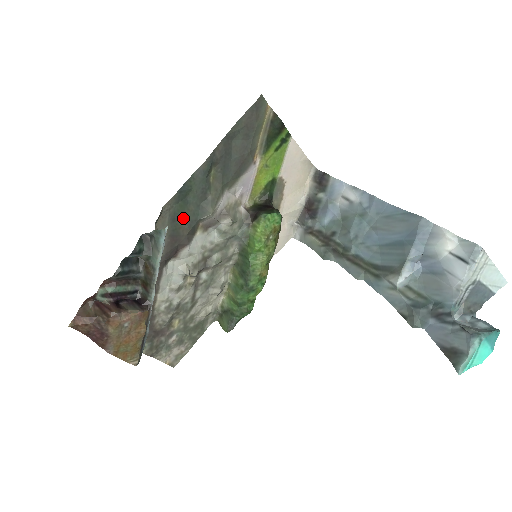
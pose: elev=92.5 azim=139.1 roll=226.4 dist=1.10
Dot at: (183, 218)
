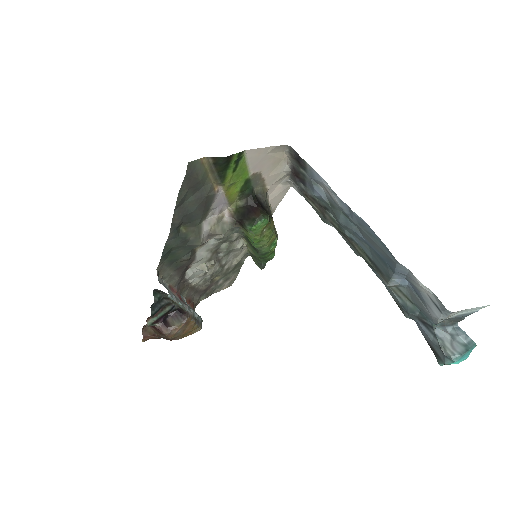
Dot at: (178, 258)
